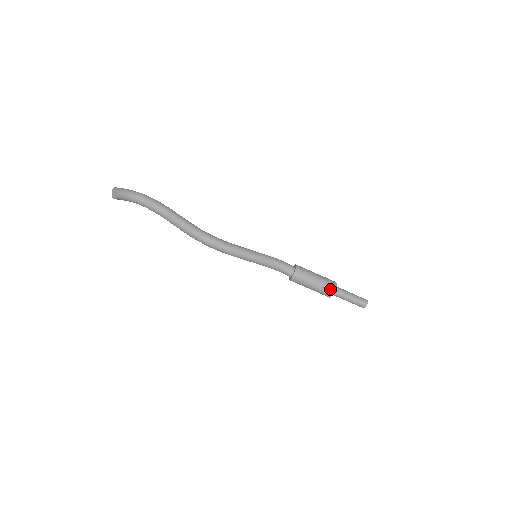
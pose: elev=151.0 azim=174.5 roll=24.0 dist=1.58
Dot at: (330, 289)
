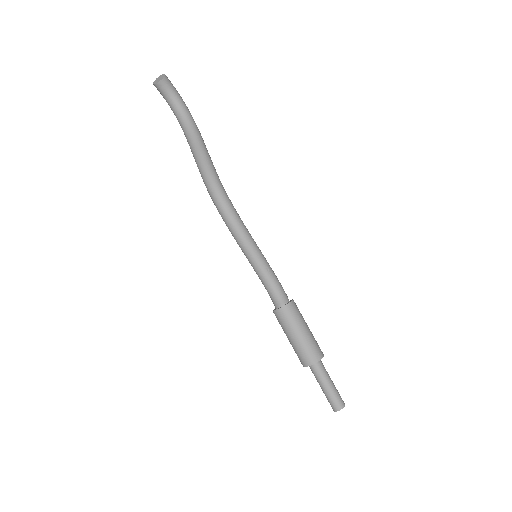
Dot at: (313, 355)
